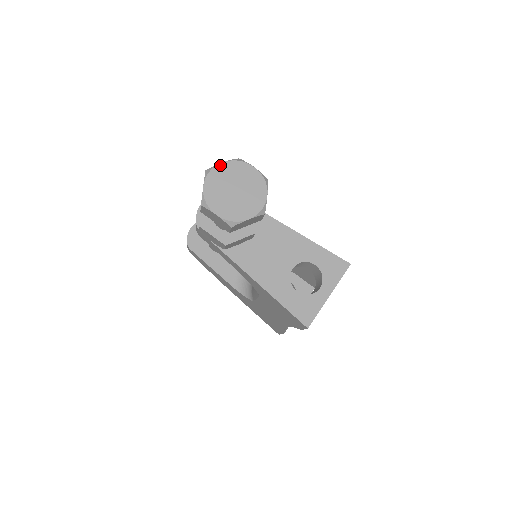
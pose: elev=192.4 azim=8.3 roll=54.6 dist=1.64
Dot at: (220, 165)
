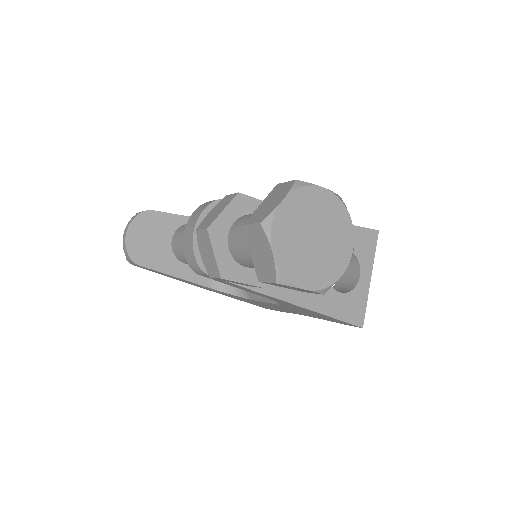
Dot at: (281, 206)
